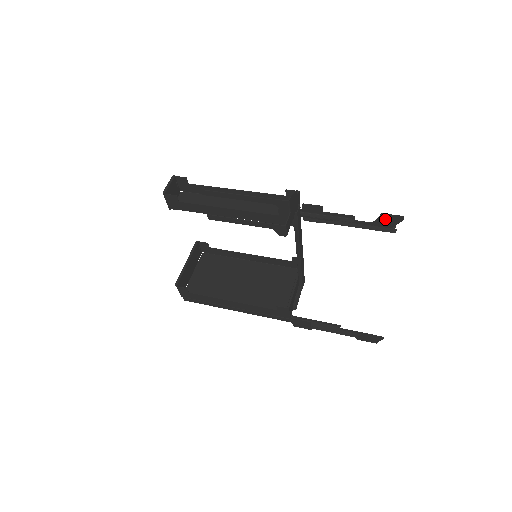
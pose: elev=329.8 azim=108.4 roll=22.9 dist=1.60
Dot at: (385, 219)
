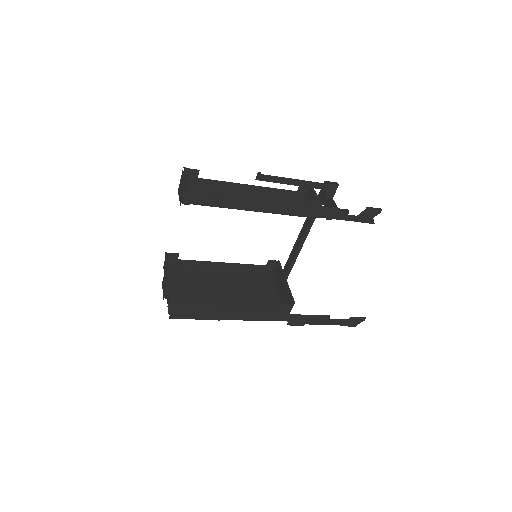
Dot at: (367, 212)
